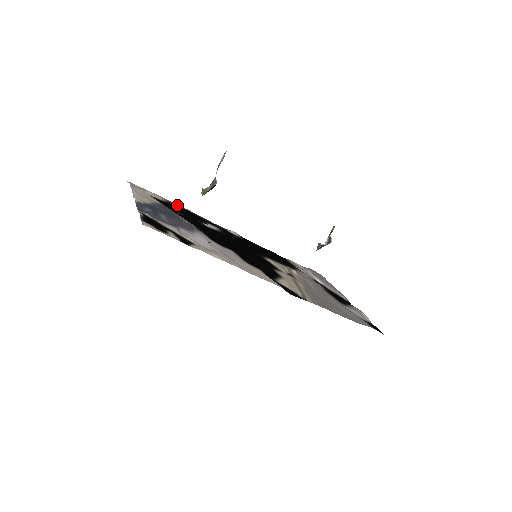
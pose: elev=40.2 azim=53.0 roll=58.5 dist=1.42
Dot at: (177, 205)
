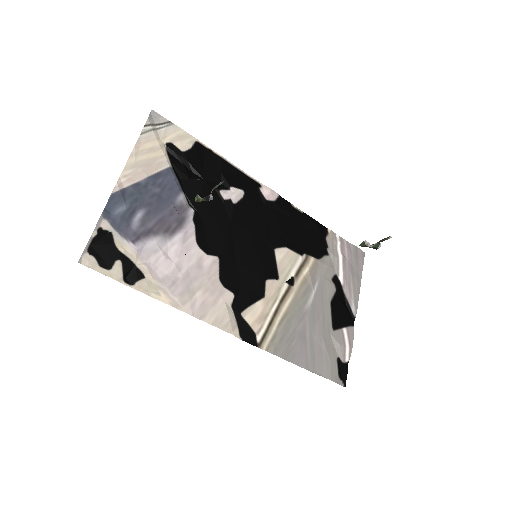
Dot at: (207, 149)
